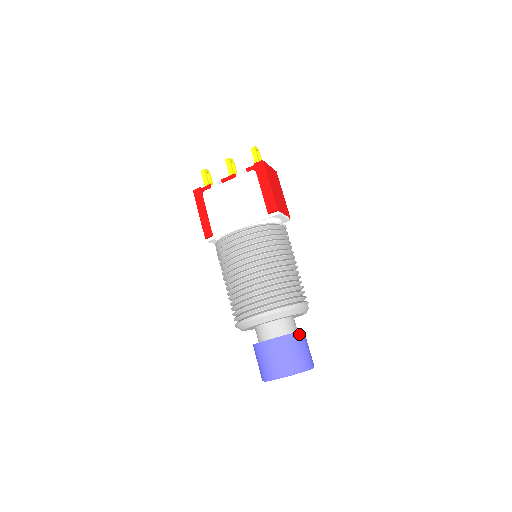
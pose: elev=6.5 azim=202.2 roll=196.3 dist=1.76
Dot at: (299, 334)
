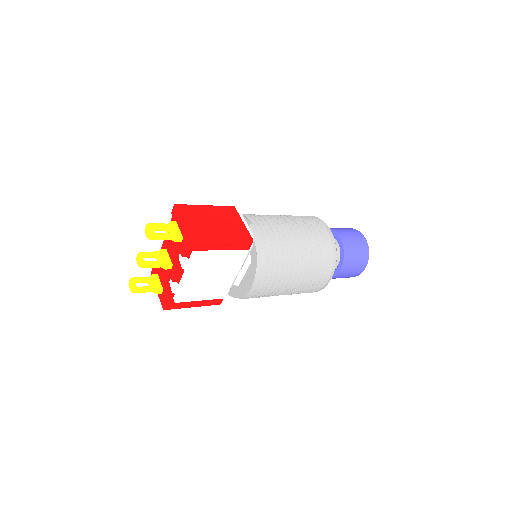
Dot at: (344, 243)
